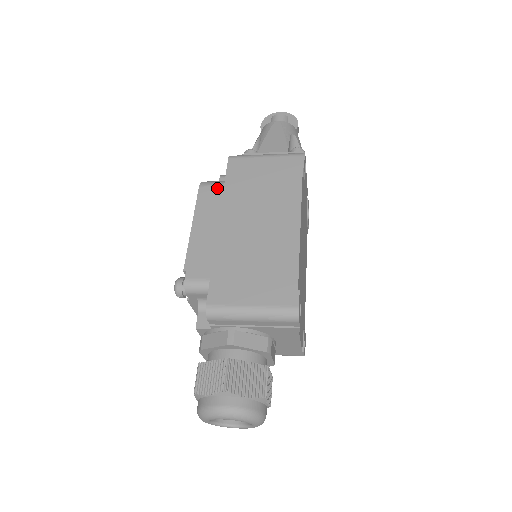
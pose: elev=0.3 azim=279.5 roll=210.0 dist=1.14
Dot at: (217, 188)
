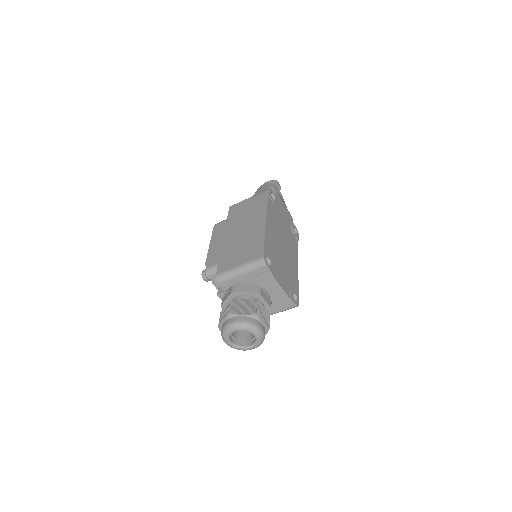
Dot at: (223, 222)
